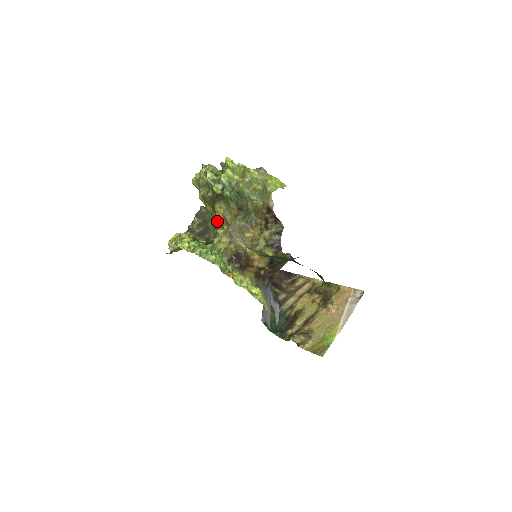
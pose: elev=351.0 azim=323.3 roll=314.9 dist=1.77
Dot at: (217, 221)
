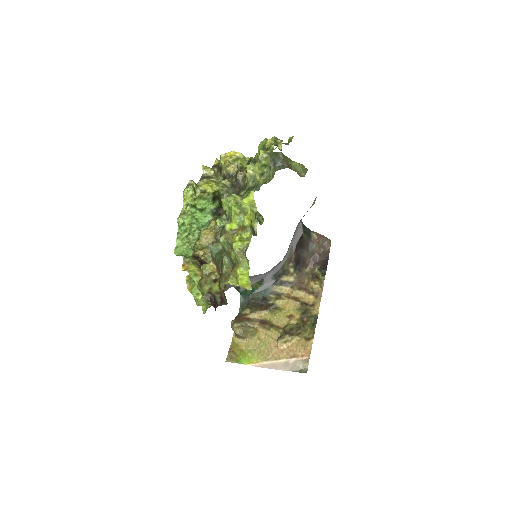
Dot at: occluded
